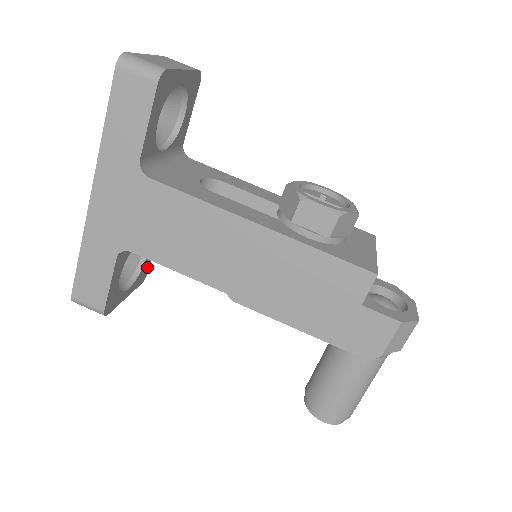
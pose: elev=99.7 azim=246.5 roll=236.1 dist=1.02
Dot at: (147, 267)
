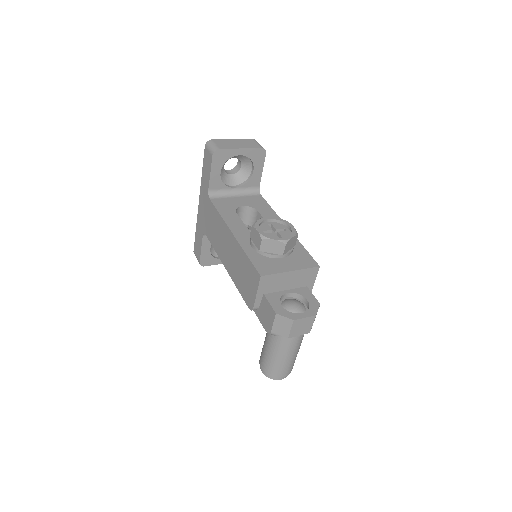
Dot at: occluded
